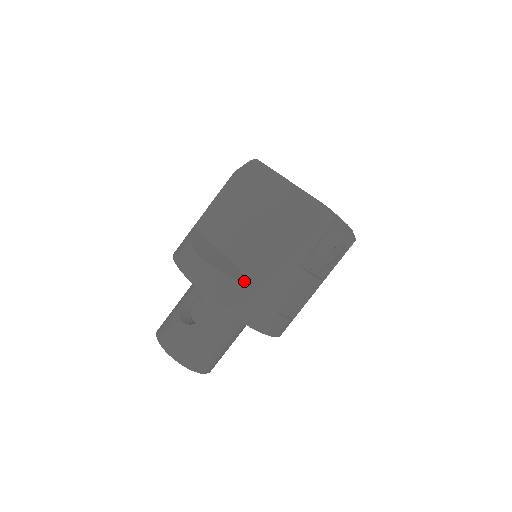
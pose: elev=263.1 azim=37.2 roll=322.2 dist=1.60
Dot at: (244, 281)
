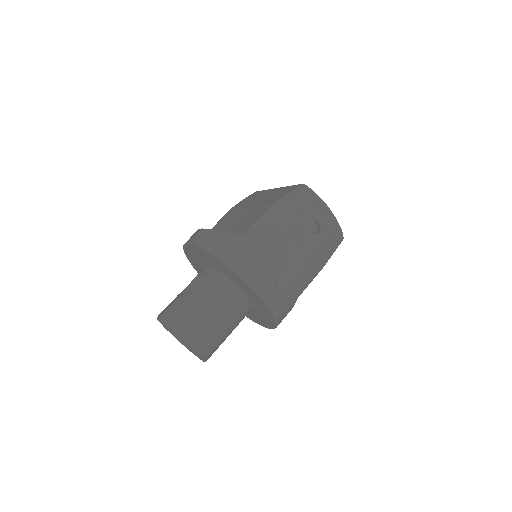
Dot at: (233, 233)
